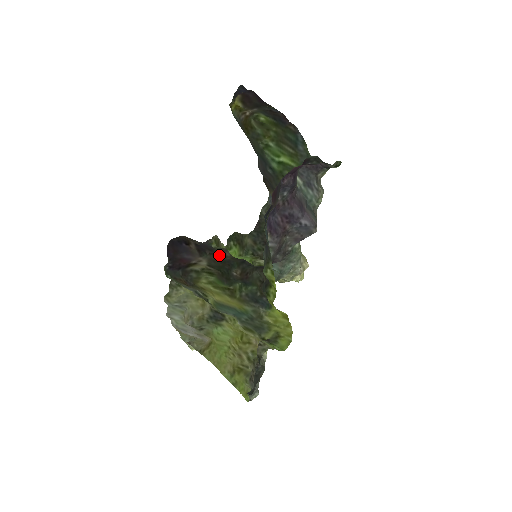
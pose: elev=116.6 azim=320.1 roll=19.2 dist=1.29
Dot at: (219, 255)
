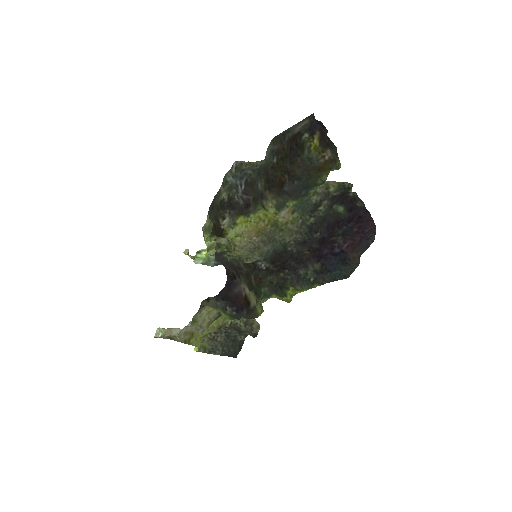
Dot at: (242, 271)
